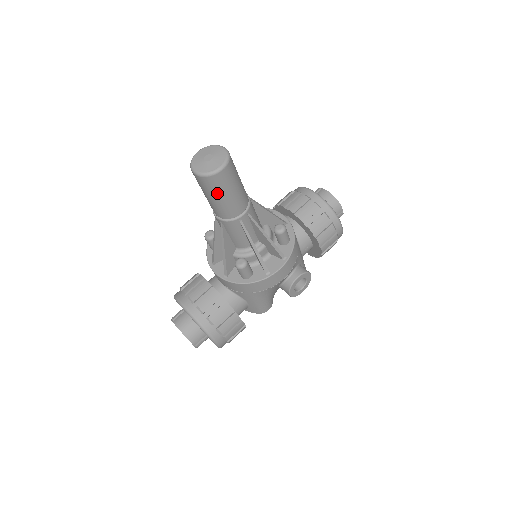
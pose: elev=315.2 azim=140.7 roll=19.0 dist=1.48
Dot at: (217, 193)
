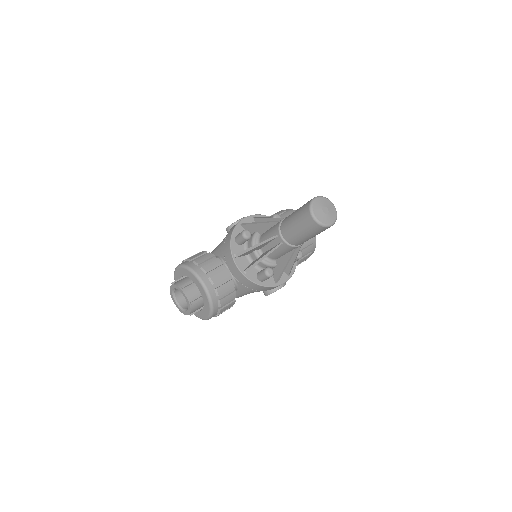
Dot at: (311, 234)
